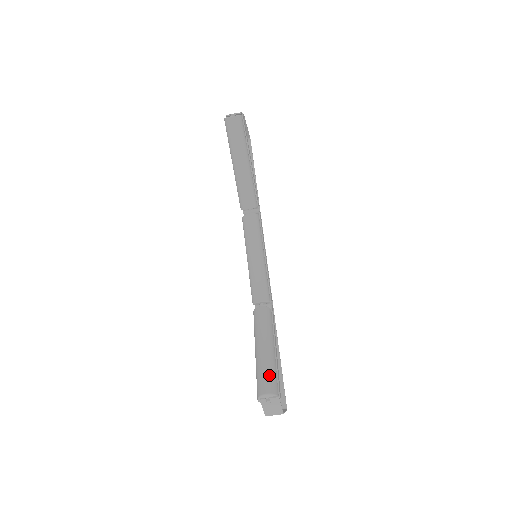
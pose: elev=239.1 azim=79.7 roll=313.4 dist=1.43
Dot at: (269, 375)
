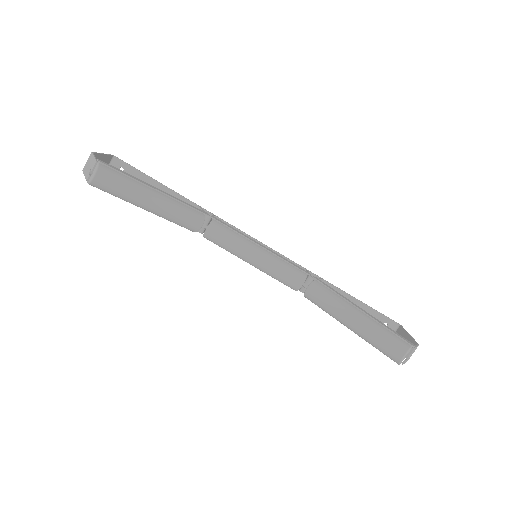
Dot at: (386, 339)
